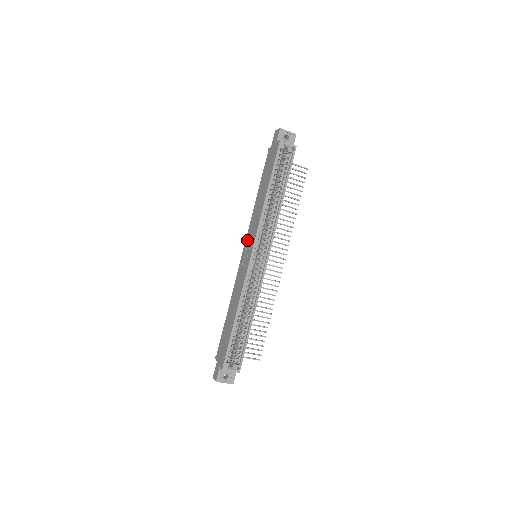
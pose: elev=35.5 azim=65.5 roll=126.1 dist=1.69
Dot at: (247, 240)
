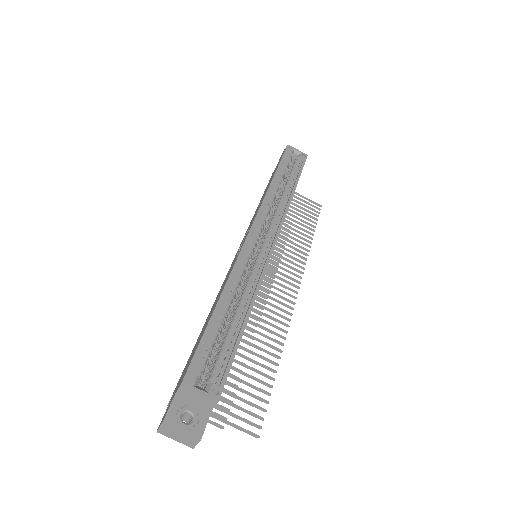
Dot at: (243, 238)
